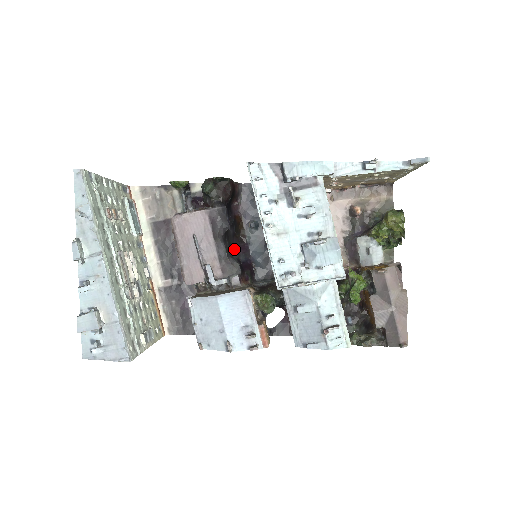
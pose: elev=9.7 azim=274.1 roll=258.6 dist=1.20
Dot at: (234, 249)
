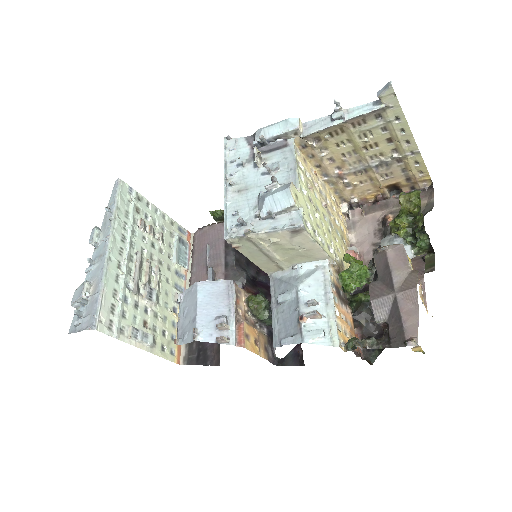
Dot at: (255, 270)
